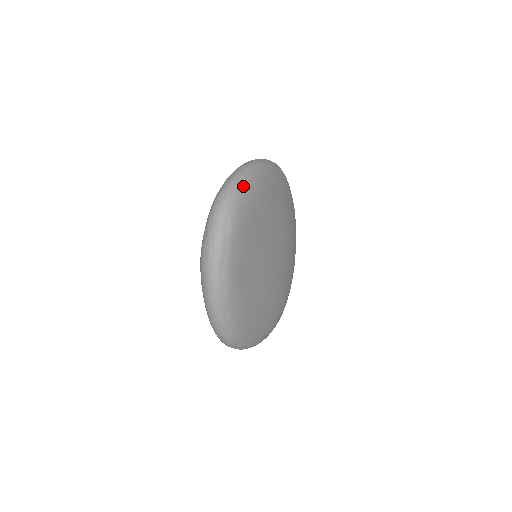
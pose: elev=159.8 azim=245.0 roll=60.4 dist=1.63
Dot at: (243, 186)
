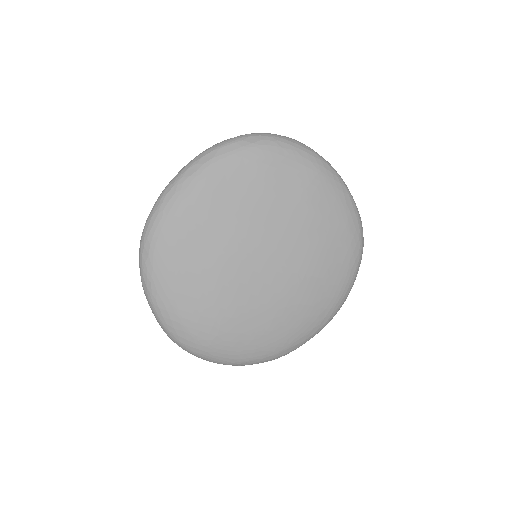
Dot at: (303, 149)
